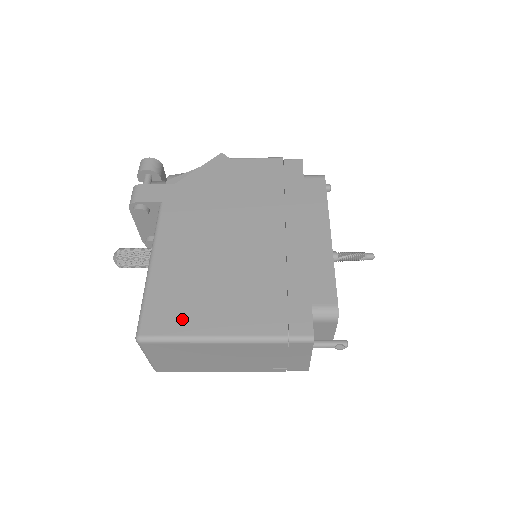
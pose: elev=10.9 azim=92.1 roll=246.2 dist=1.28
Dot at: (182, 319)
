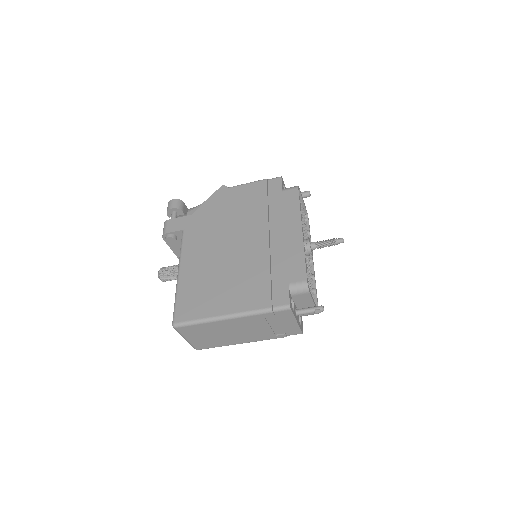
Dot at: (201, 308)
